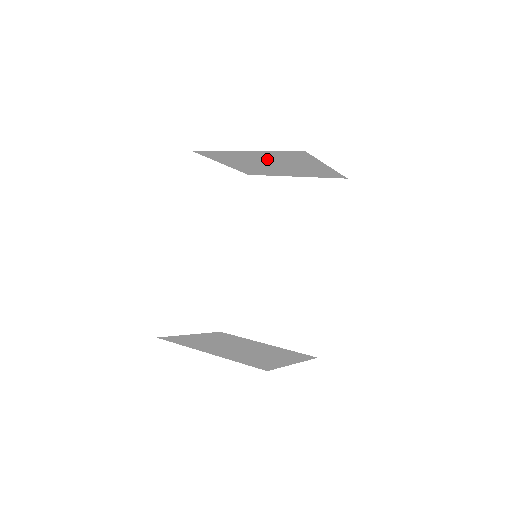
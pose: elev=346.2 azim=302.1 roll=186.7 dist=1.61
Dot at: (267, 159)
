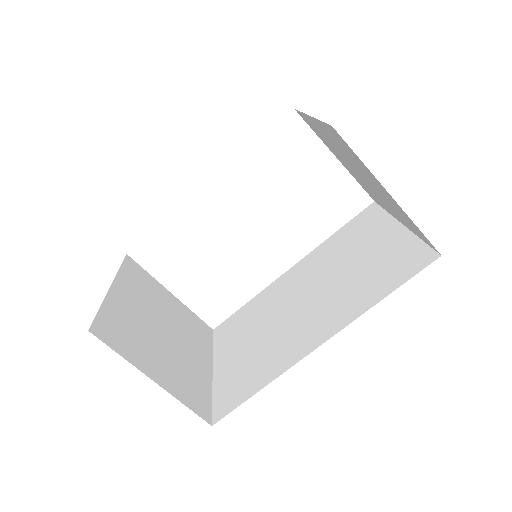
Dot at: (341, 150)
